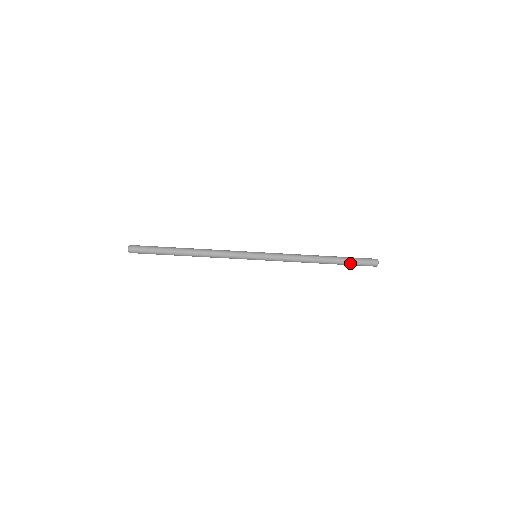
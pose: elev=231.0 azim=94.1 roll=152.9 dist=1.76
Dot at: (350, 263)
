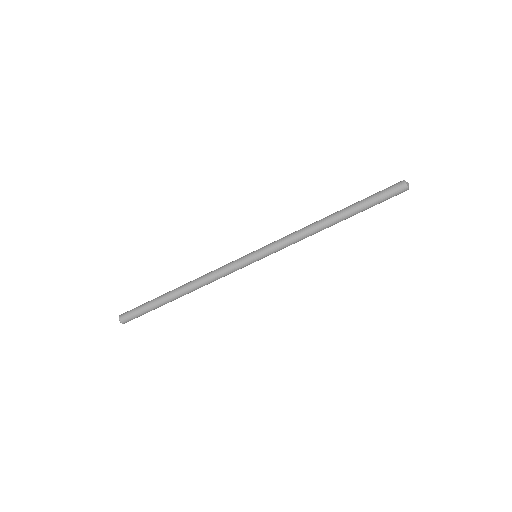
Dot at: (370, 203)
